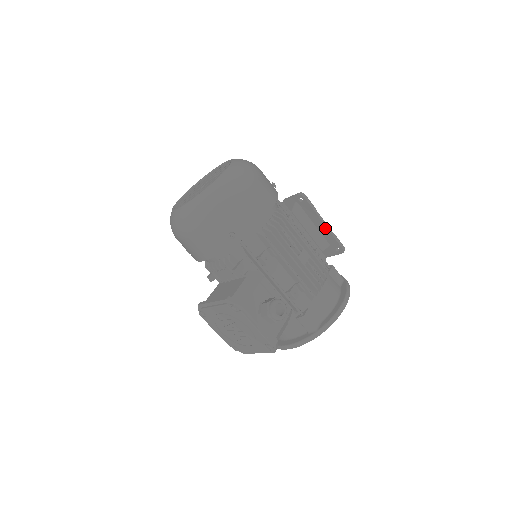
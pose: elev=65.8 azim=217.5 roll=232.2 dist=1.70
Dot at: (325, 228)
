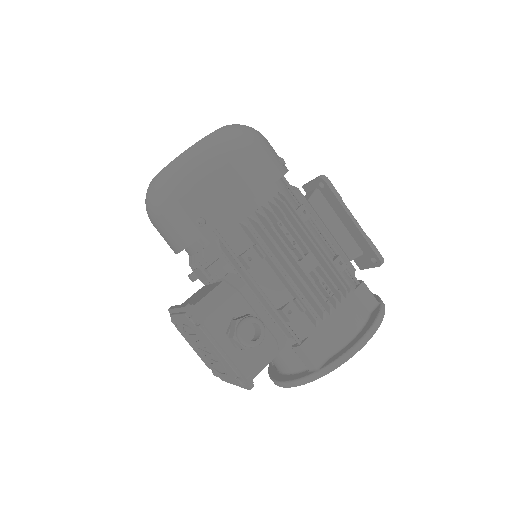
Dot at: (355, 228)
